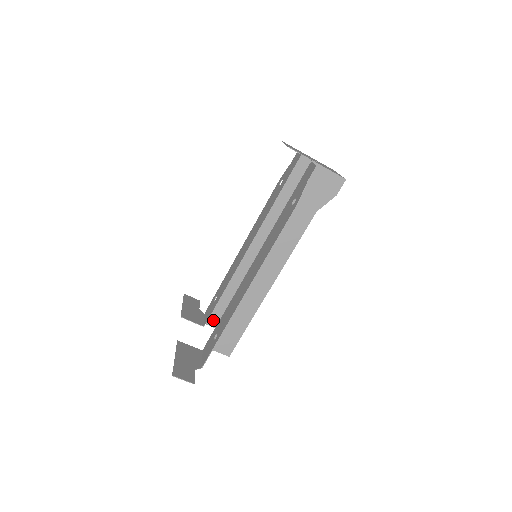
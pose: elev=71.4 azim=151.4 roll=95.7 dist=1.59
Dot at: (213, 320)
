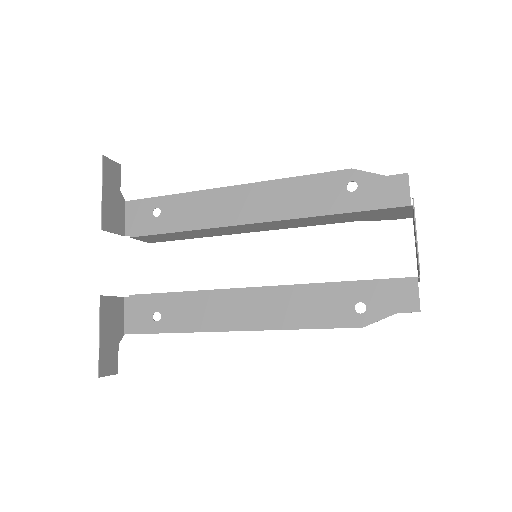
Dot at: (142, 237)
